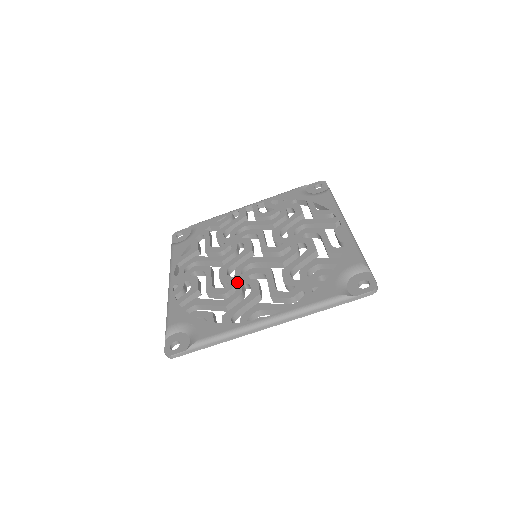
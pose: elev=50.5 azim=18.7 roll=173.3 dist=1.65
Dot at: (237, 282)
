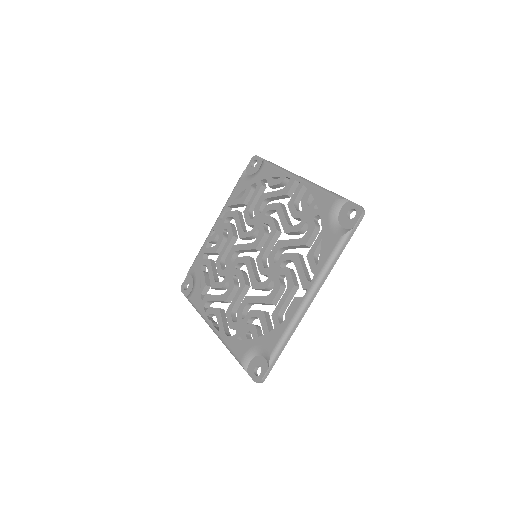
Dot at: (228, 273)
